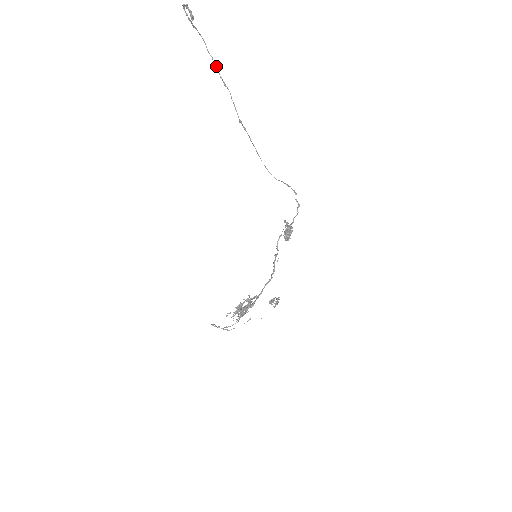
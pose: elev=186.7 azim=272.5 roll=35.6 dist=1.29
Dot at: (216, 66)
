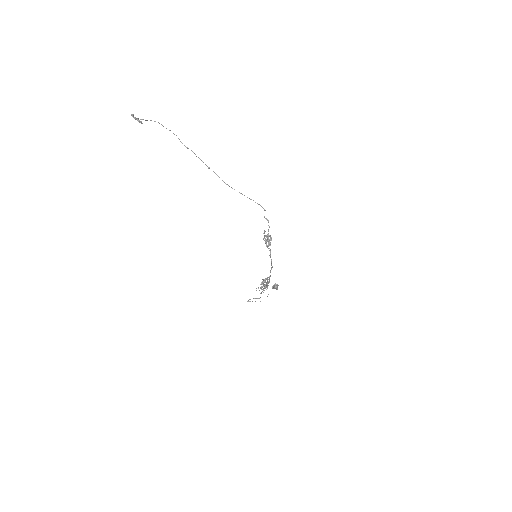
Dot at: occluded
